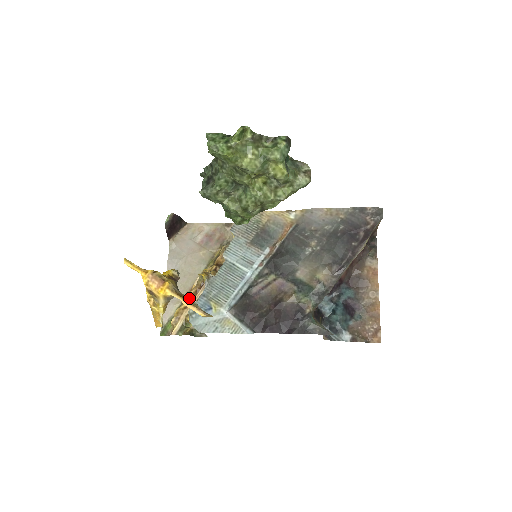
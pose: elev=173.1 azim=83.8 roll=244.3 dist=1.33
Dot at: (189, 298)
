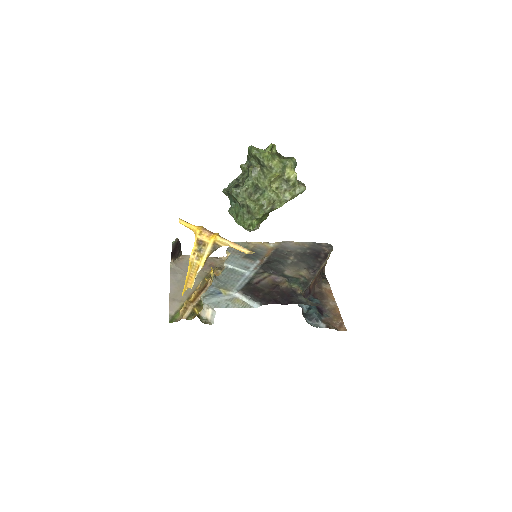
Dot at: (233, 244)
